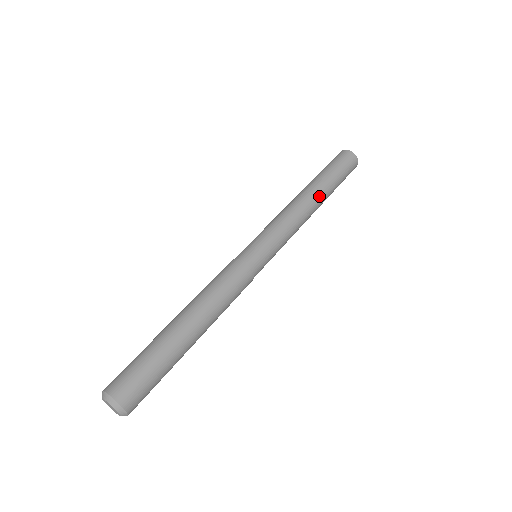
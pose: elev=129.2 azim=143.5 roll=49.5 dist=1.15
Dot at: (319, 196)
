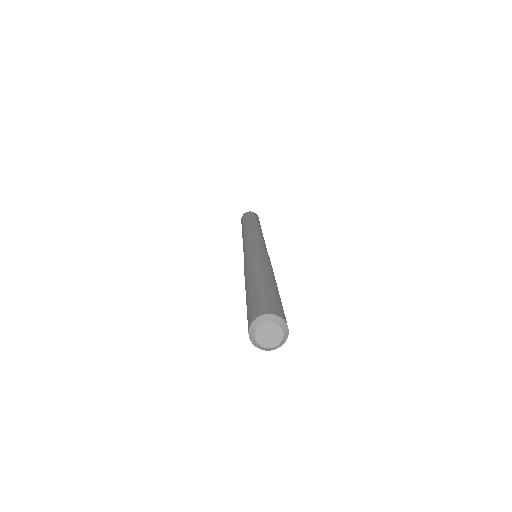
Dot at: occluded
